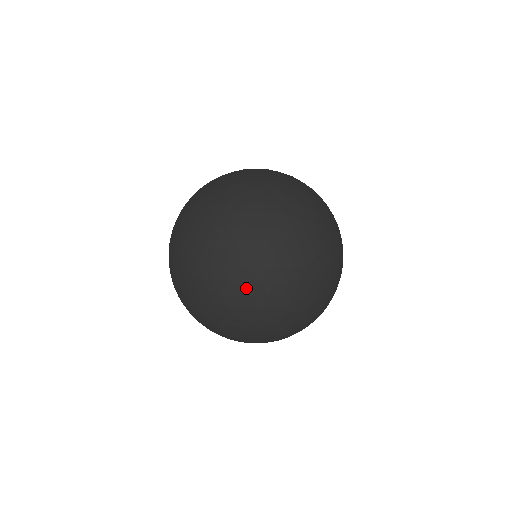
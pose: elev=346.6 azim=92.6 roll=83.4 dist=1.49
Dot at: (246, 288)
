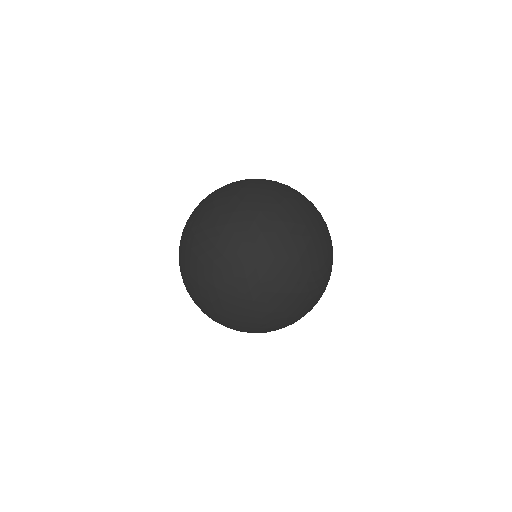
Dot at: (224, 200)
